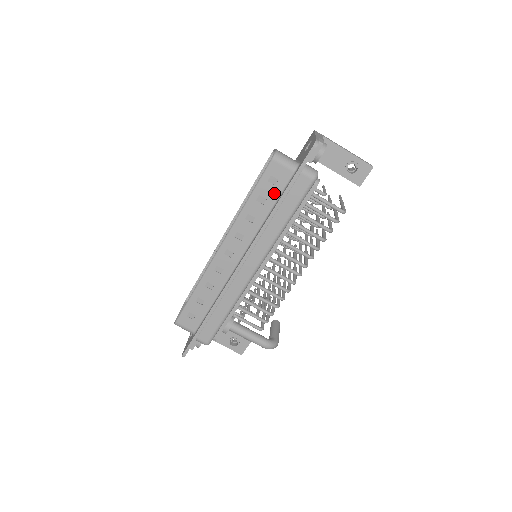
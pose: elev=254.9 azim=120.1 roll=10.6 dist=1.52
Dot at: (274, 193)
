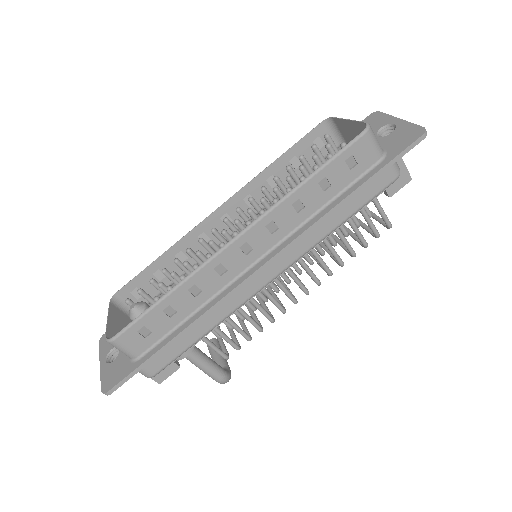
Dot at: (344, 180)
